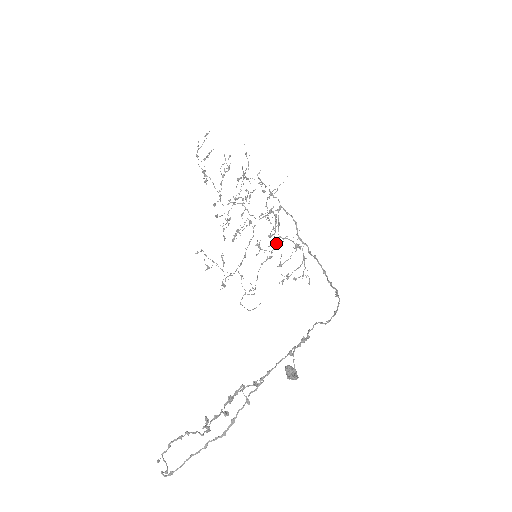
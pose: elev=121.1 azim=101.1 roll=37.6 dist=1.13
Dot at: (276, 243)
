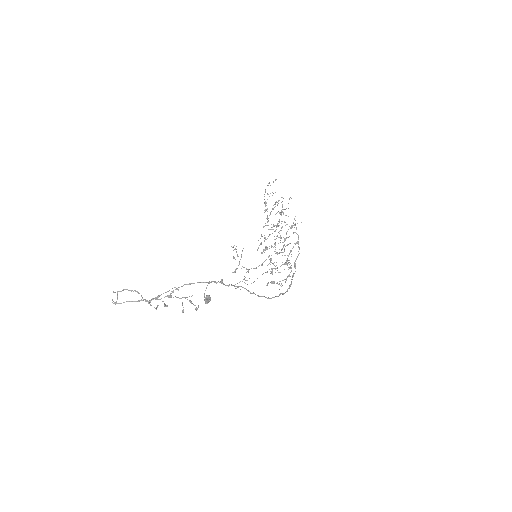
Dot at: occluded
